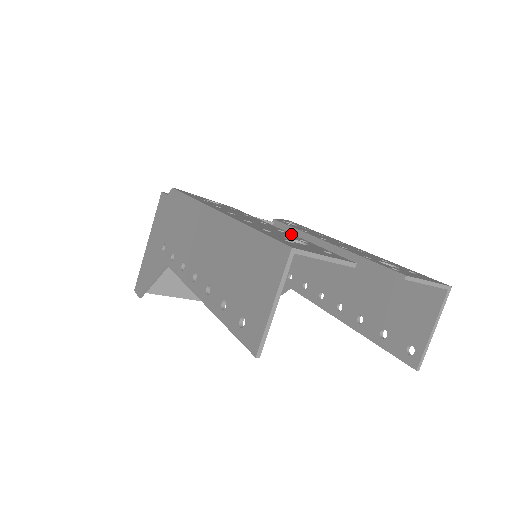
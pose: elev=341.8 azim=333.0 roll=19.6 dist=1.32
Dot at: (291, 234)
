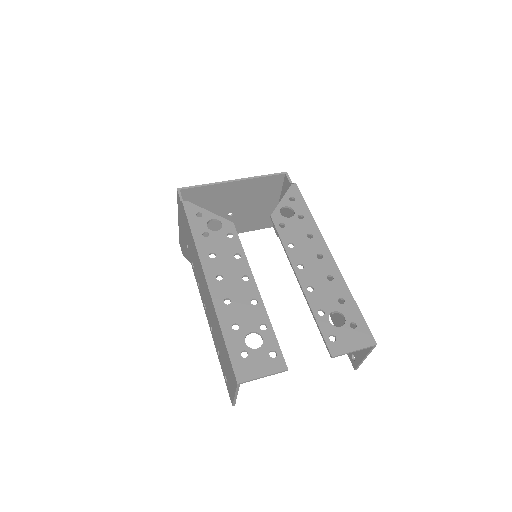
Dot at: (261, 304)
